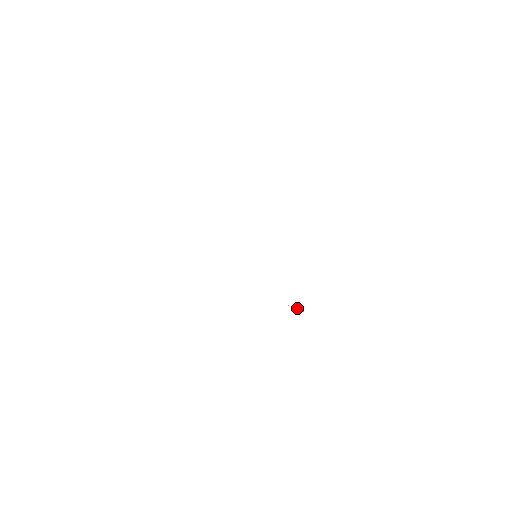
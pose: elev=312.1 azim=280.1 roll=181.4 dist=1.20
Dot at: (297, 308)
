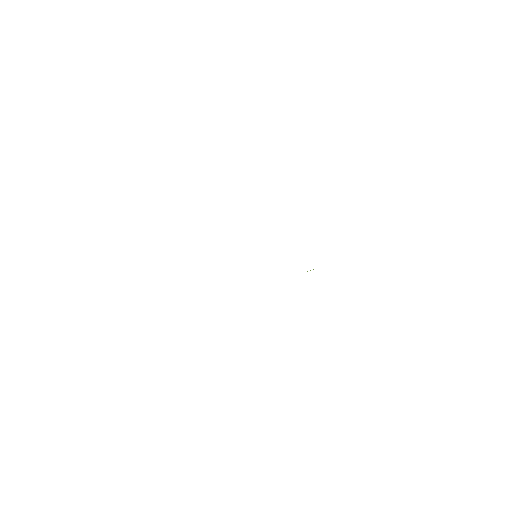
Dot at: (310, 270)
